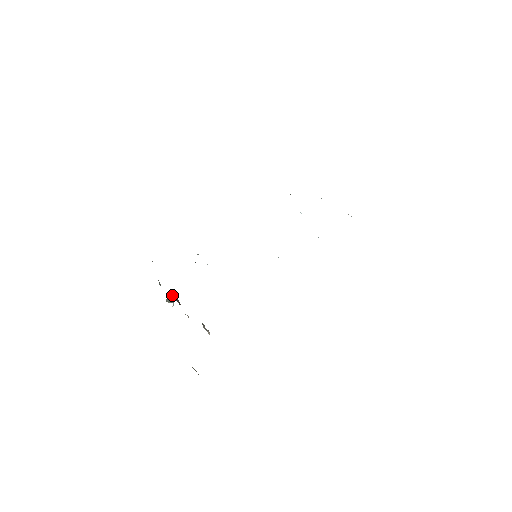
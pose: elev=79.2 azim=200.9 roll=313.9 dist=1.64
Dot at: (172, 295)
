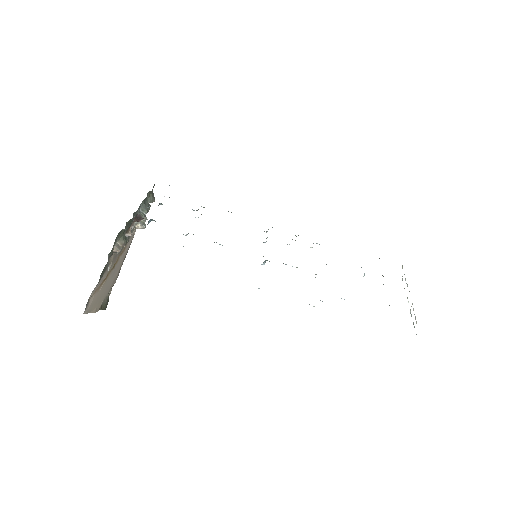
Dot at: (143, 212)
